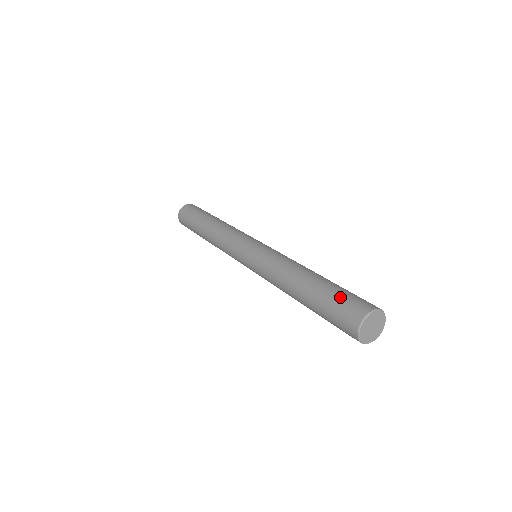
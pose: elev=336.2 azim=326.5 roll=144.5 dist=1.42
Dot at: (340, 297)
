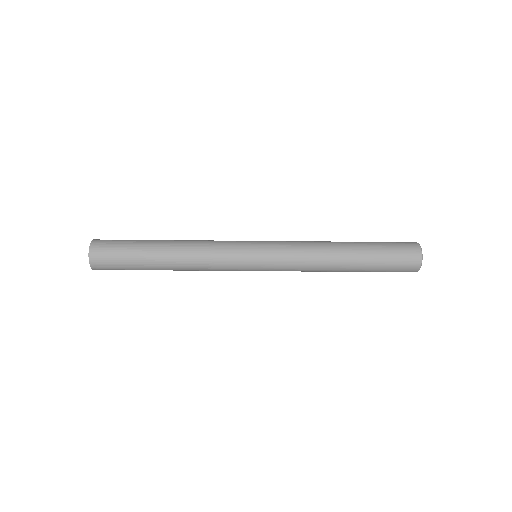
Dot at: (389, 243)
